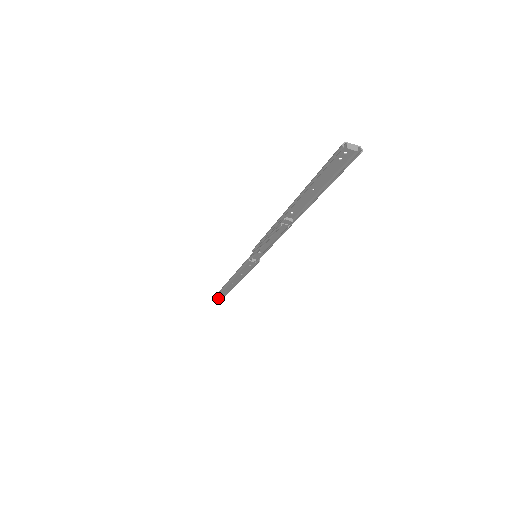
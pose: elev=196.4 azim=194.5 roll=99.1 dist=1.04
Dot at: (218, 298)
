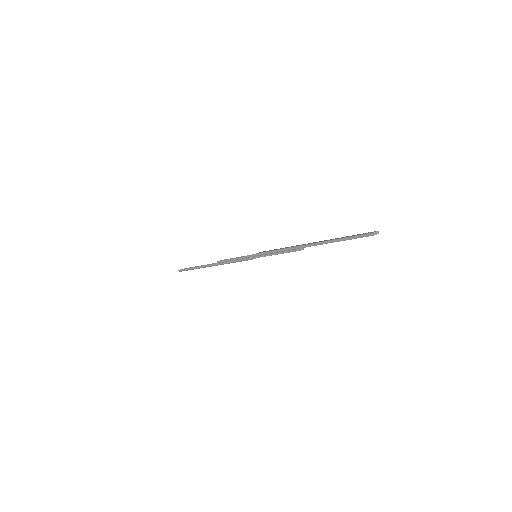
Dot at: occluded
